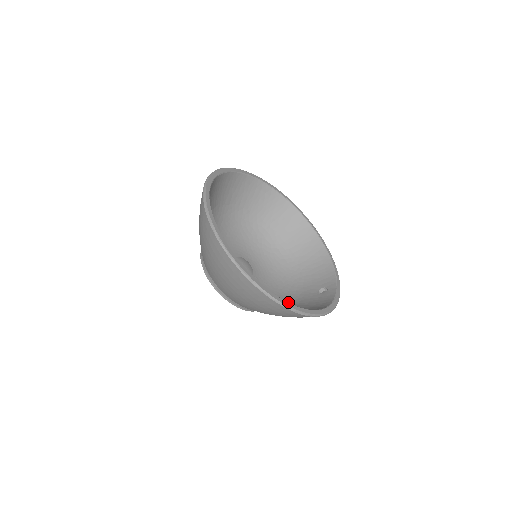
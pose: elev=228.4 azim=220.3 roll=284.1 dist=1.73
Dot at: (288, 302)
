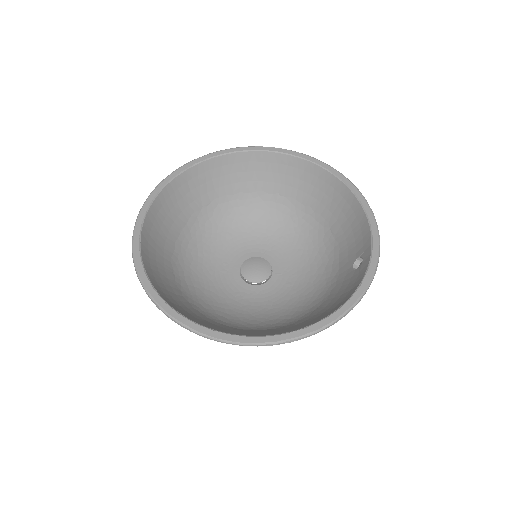
Dot at: (317, 296)
